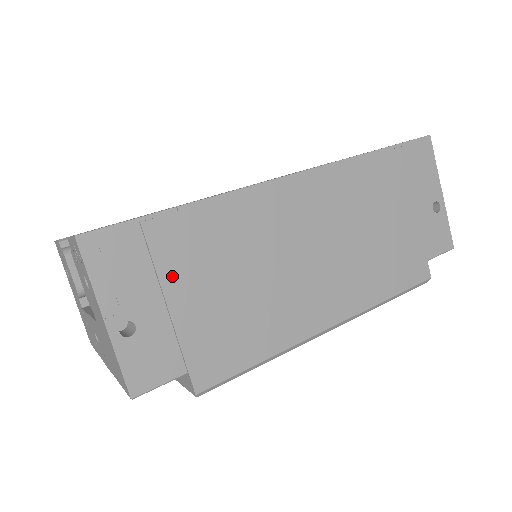
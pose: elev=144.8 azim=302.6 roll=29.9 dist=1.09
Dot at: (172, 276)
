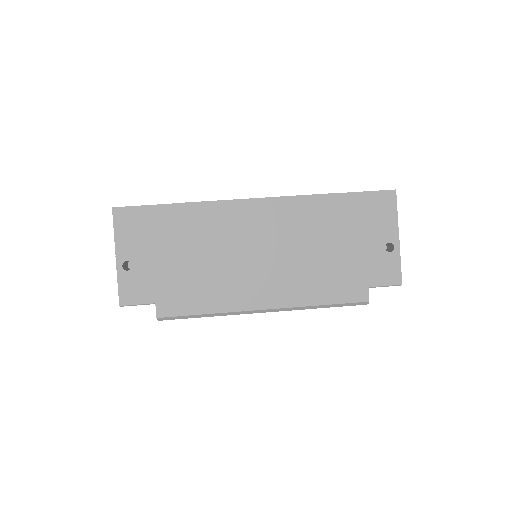
Dot at: (159, 243)
